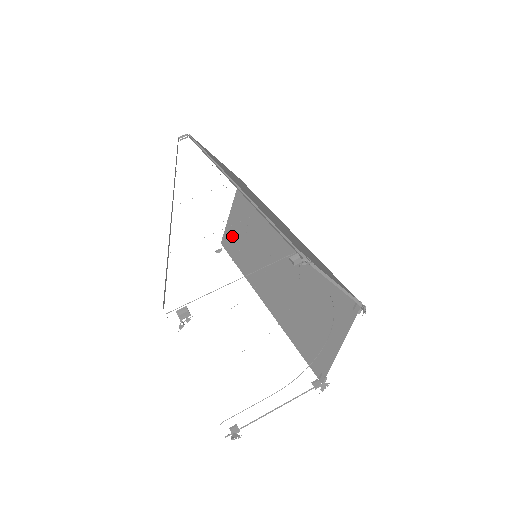
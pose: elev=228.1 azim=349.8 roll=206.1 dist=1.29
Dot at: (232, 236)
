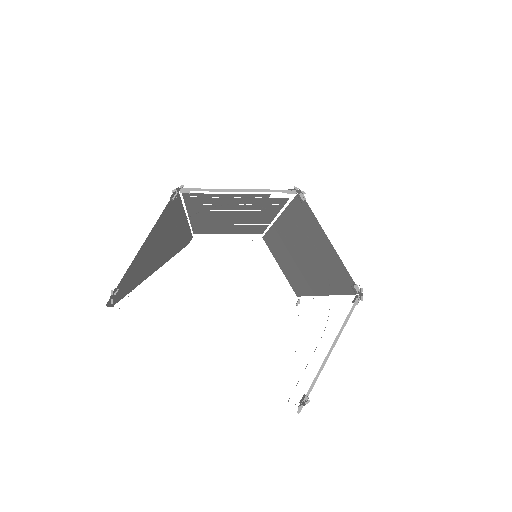
Dot at: (290, 280)
